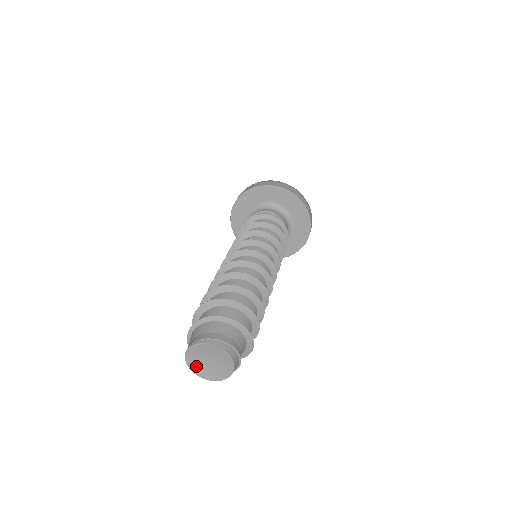
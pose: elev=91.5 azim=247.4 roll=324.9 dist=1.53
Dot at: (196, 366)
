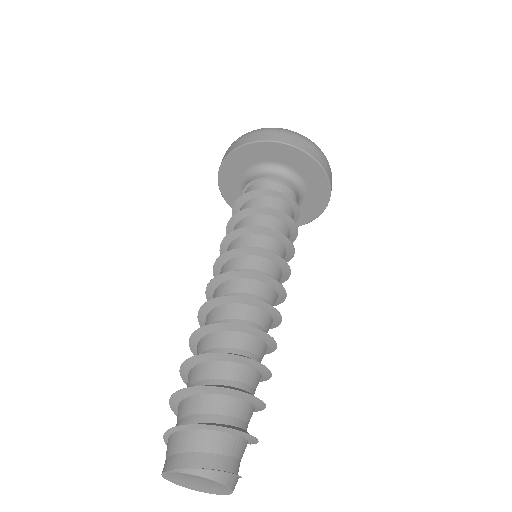
Dot at: (175, 478)
